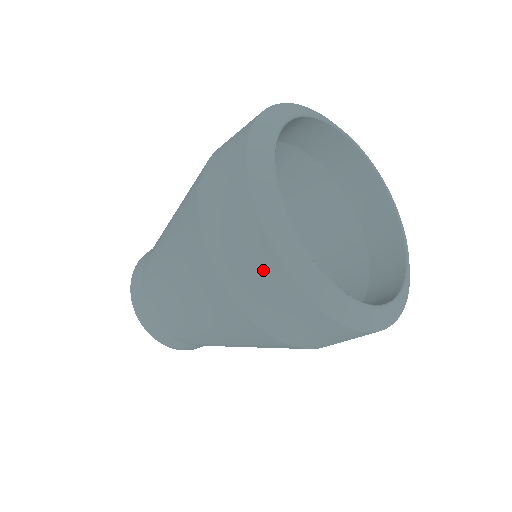
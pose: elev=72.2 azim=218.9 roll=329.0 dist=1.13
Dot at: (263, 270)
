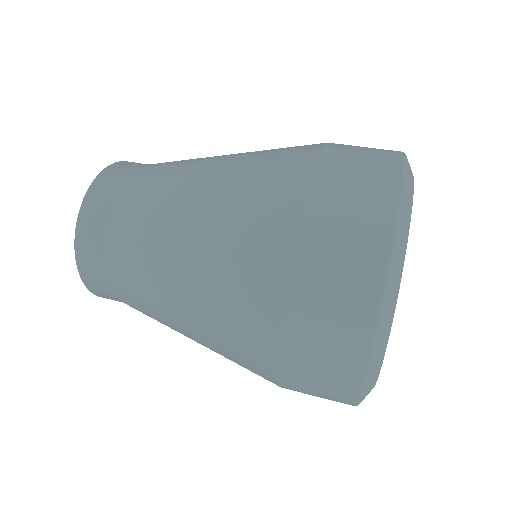
Dot at: (352, 302)
